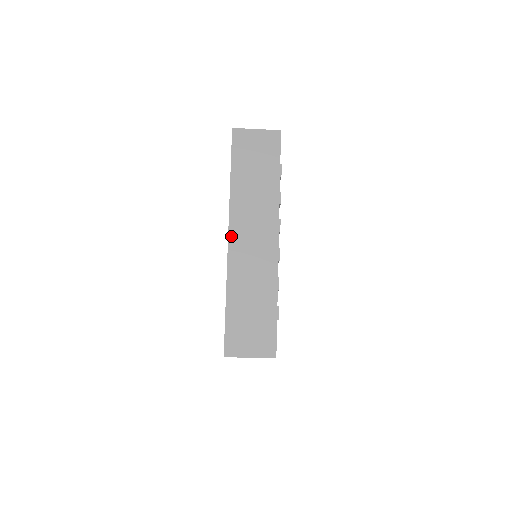
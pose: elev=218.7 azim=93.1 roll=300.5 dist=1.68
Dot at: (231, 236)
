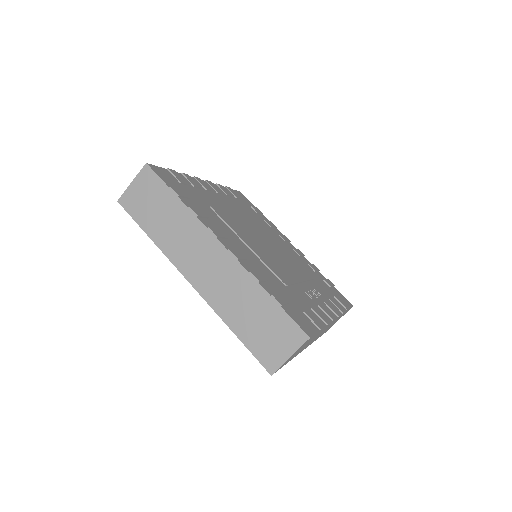
Dot at: occluded
